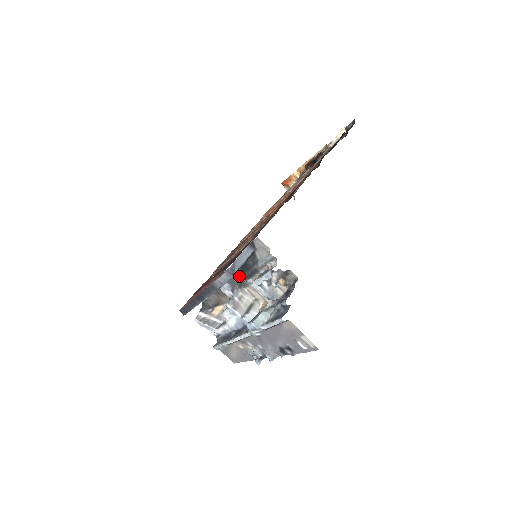
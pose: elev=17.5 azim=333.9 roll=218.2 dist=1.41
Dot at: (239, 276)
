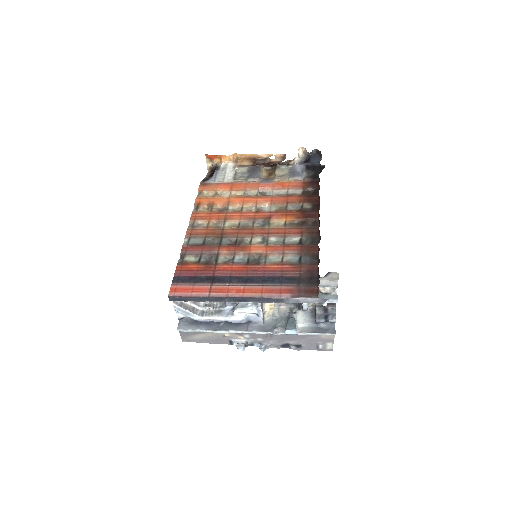
Dot at: occluded
